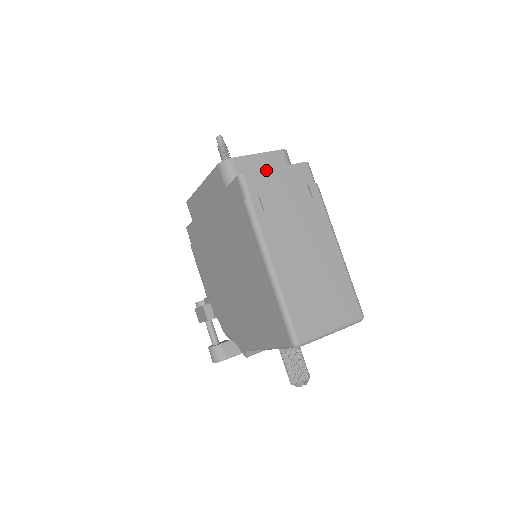
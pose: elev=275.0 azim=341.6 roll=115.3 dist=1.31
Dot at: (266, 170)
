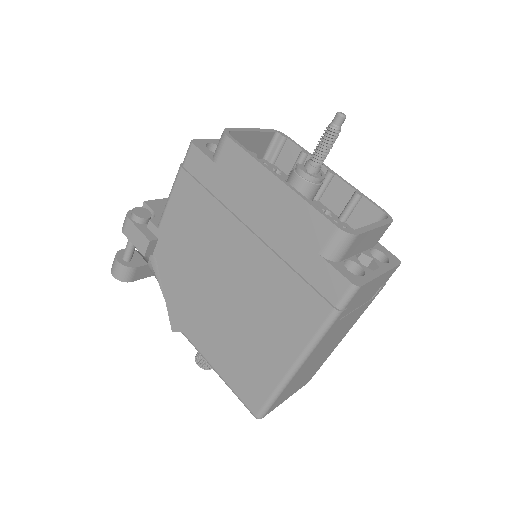
Dot at: (375, 279)
